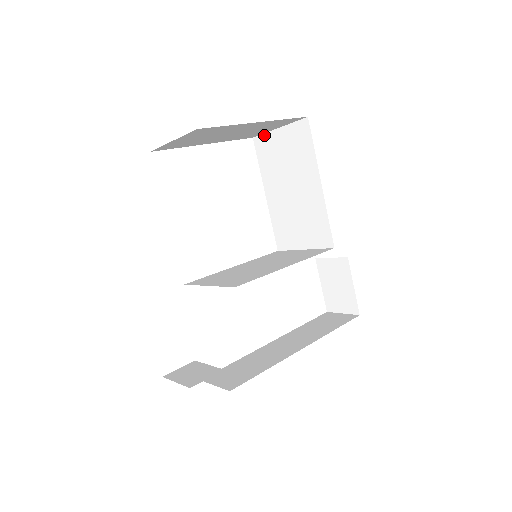
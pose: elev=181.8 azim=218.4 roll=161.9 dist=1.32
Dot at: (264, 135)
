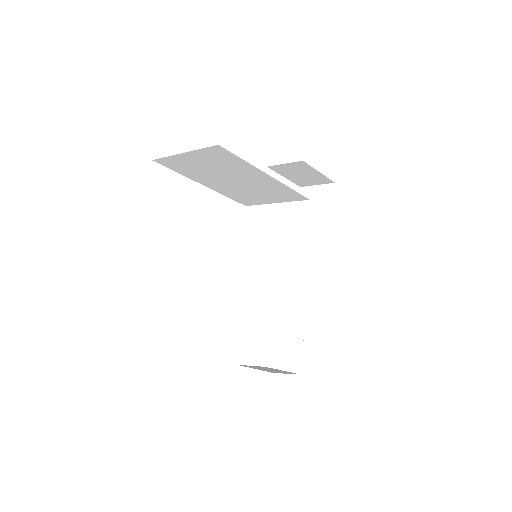
Dot at: (167, 158)
